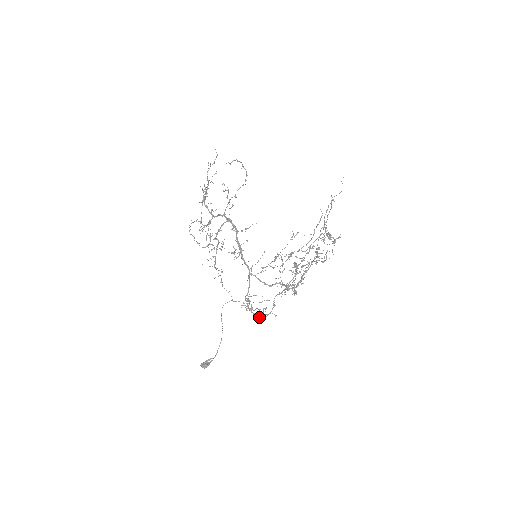
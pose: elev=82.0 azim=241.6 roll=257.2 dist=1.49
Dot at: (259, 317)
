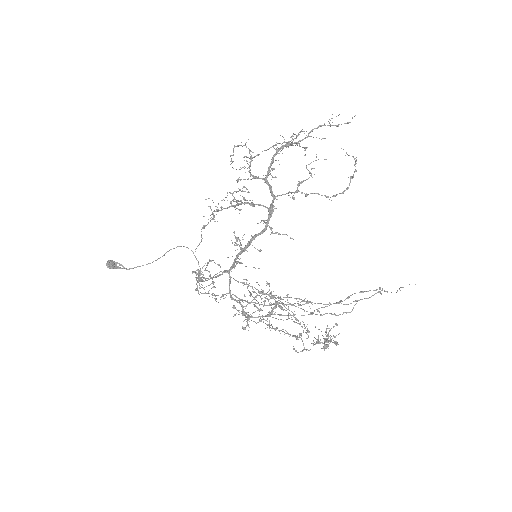
Dot at: (198, 290)
